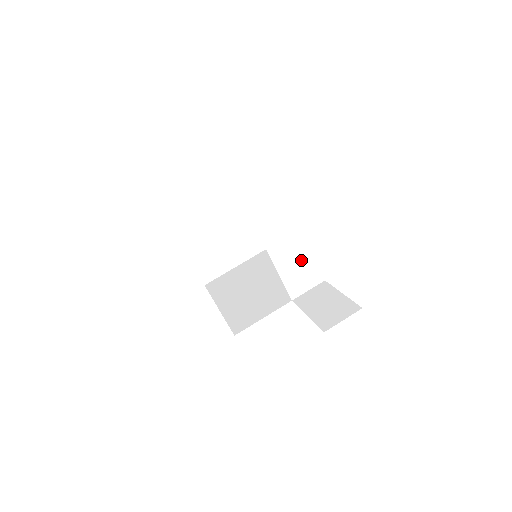
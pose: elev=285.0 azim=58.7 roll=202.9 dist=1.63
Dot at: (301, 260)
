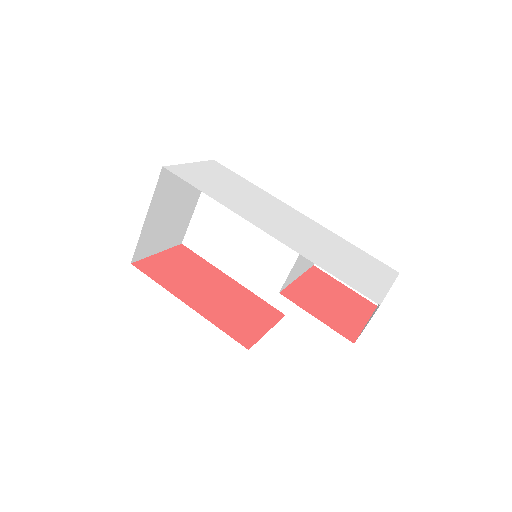
Dot at: occluded
